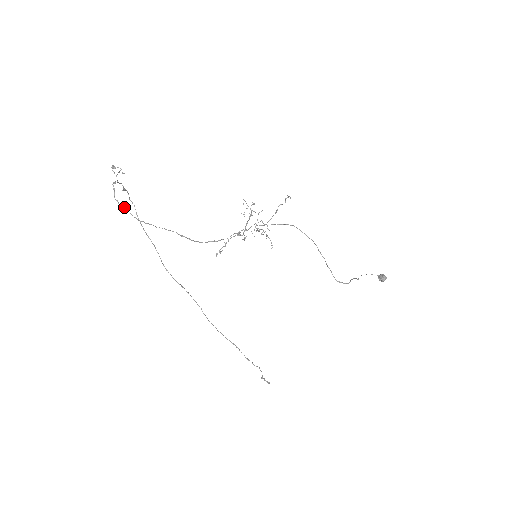
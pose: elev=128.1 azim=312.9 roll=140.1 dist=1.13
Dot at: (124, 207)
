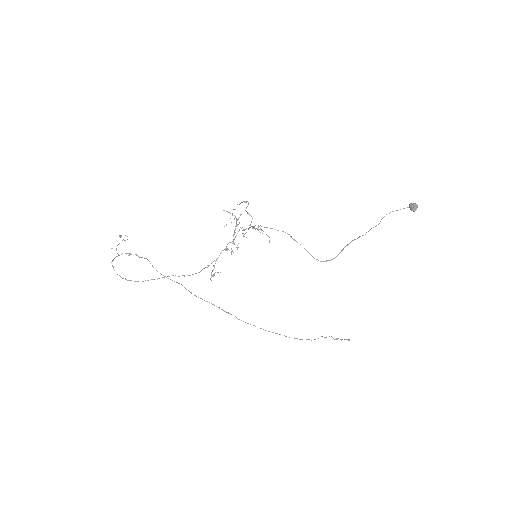
Dot at: occluded
